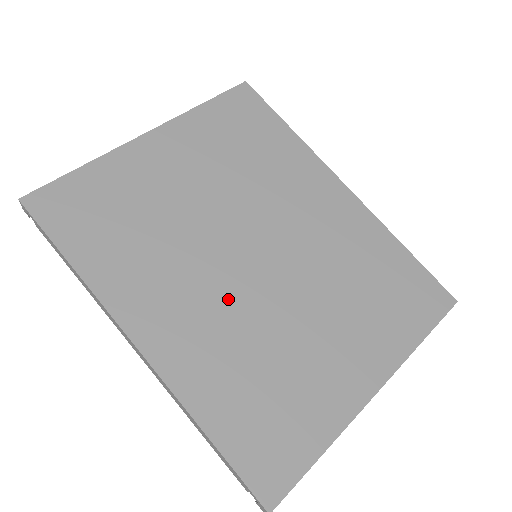
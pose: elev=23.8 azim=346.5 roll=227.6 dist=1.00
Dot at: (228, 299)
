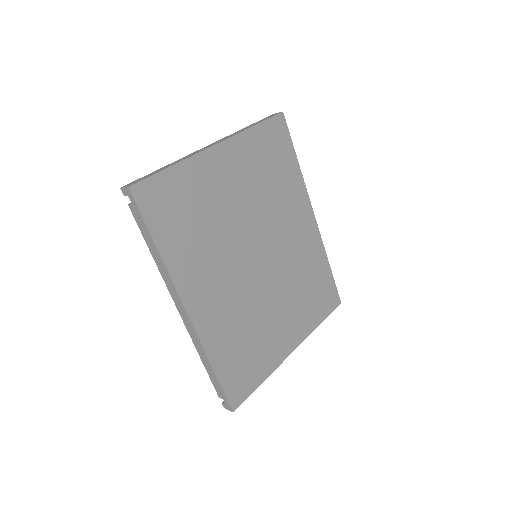
Dot at: (239, 287)
